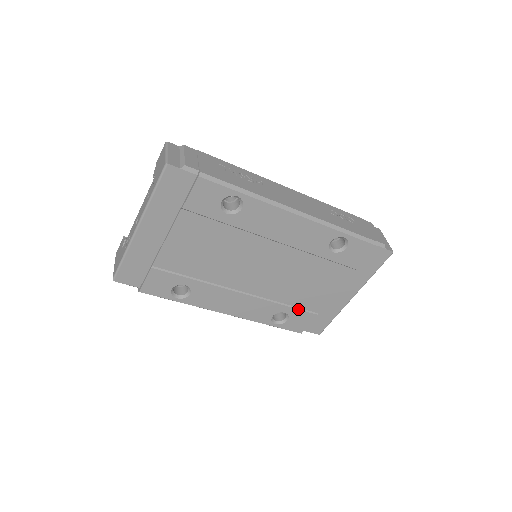
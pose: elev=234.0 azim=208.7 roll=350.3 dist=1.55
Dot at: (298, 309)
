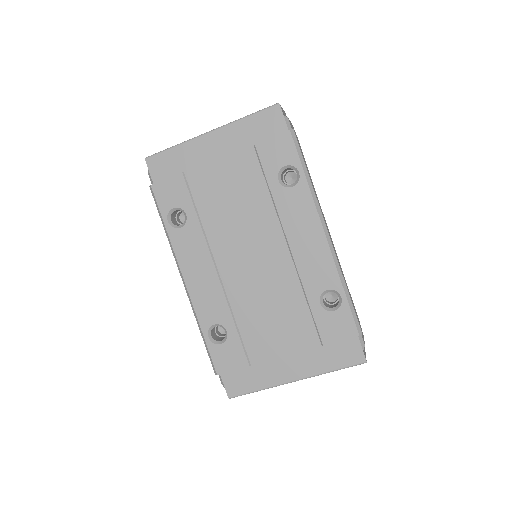
Dot at: (241, 340)
